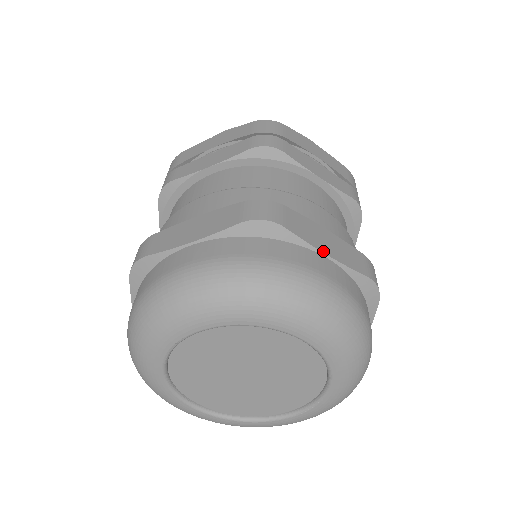
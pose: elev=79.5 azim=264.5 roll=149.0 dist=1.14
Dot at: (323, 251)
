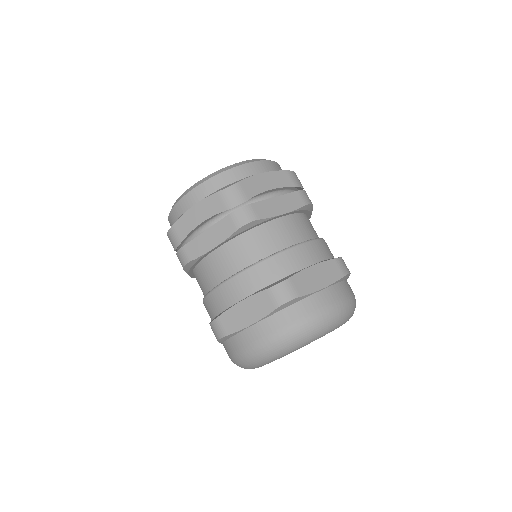
Dot at: (320, 288)
